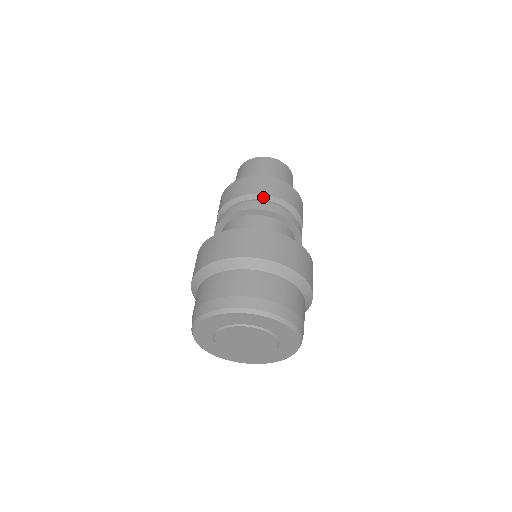
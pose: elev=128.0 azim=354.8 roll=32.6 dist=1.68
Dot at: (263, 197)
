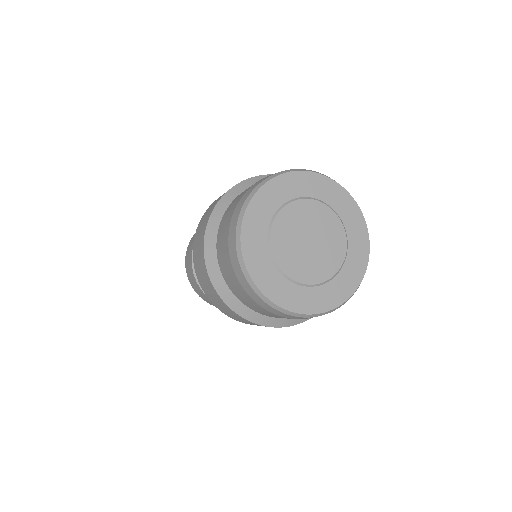
Dot at: occluded
